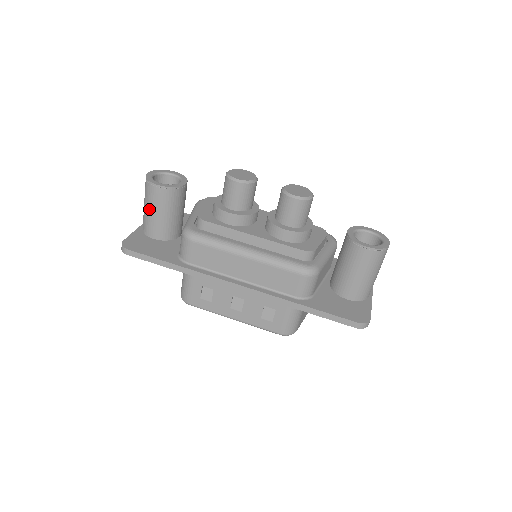
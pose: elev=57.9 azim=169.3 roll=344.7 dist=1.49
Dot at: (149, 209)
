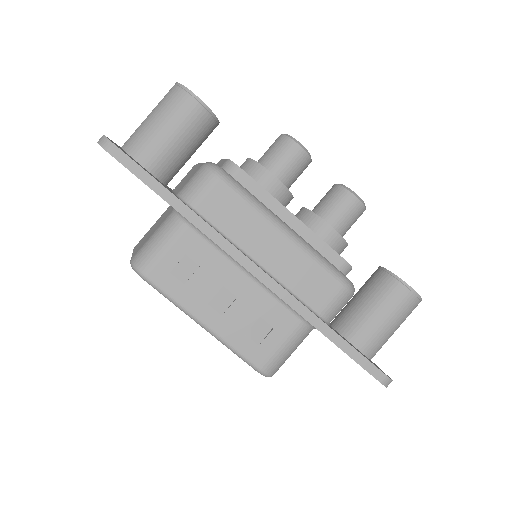
Dot at: (160, 121)
